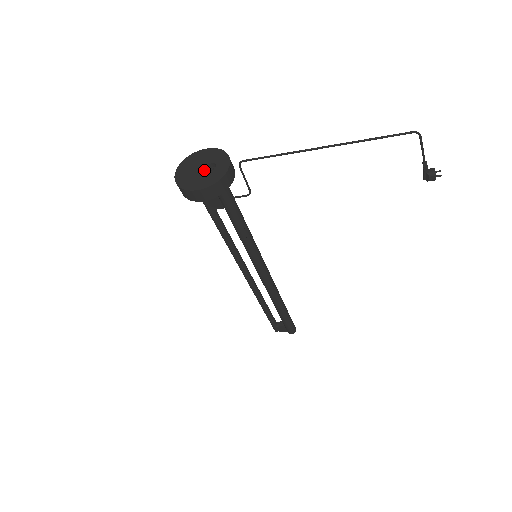
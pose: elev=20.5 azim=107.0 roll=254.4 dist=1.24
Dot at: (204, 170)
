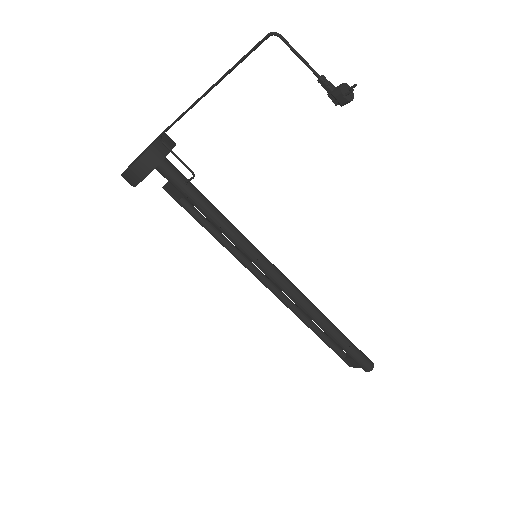
Dot at: (141, 154)
